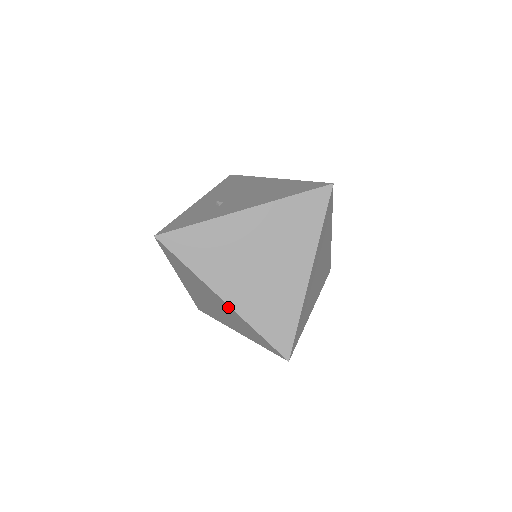
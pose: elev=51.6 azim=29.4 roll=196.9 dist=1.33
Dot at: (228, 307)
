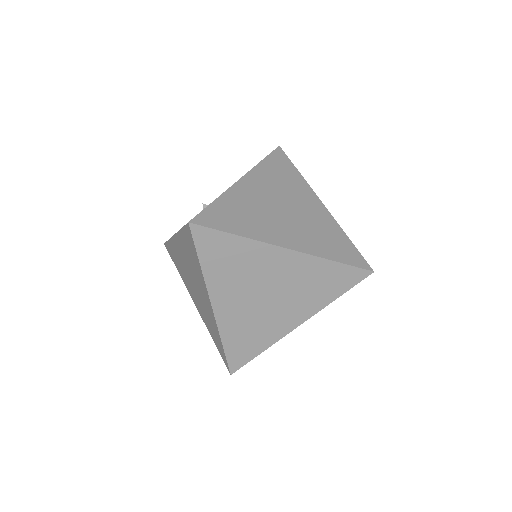
Dot at: (294, 258)
